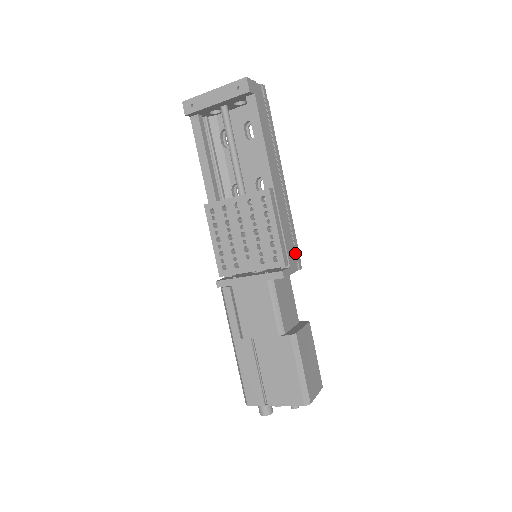
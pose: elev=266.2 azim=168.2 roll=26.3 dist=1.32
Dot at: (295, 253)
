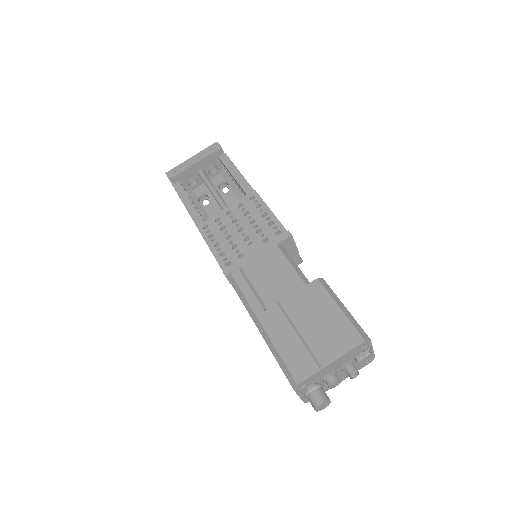
Dot at: occluded
